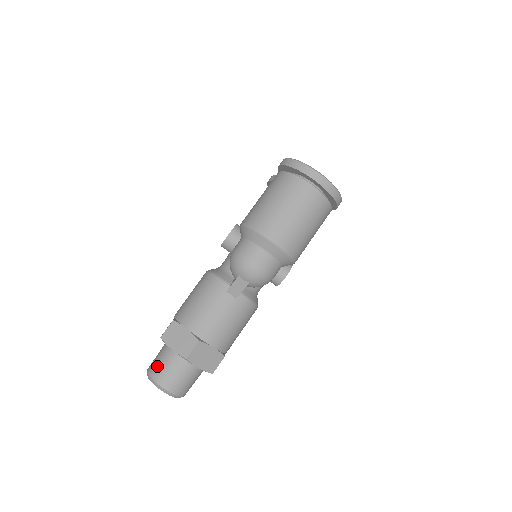
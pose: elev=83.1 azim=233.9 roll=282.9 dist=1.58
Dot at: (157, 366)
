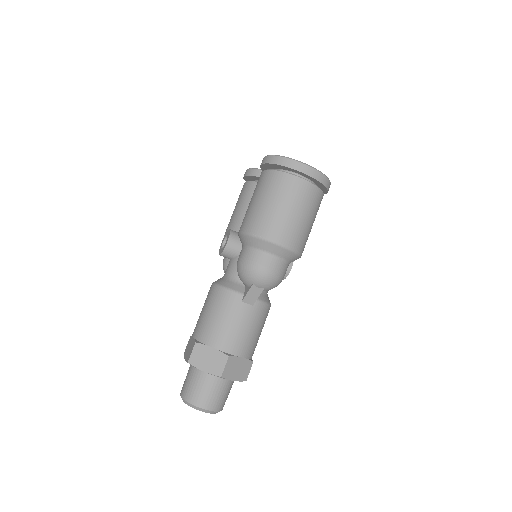
Dot at: (191, 390)
